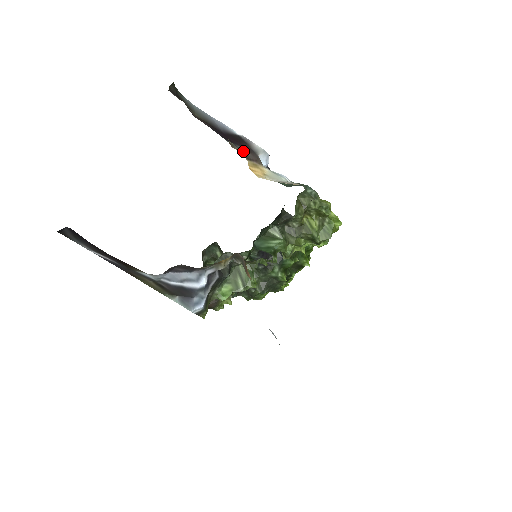
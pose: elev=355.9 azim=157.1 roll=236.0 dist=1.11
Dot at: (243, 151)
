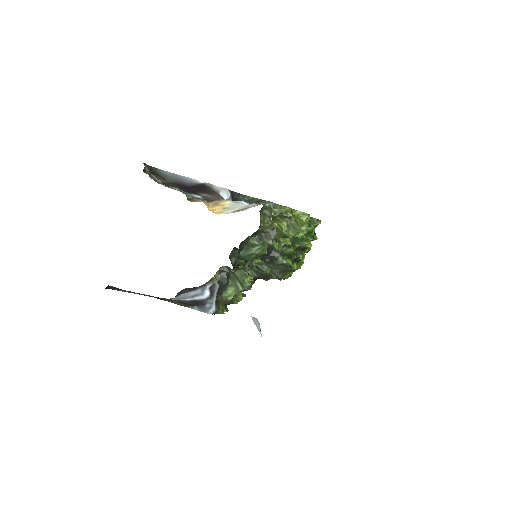
Dot at: (206, 196)
